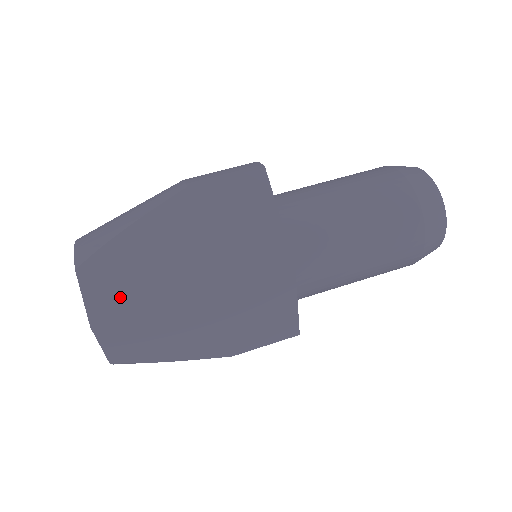
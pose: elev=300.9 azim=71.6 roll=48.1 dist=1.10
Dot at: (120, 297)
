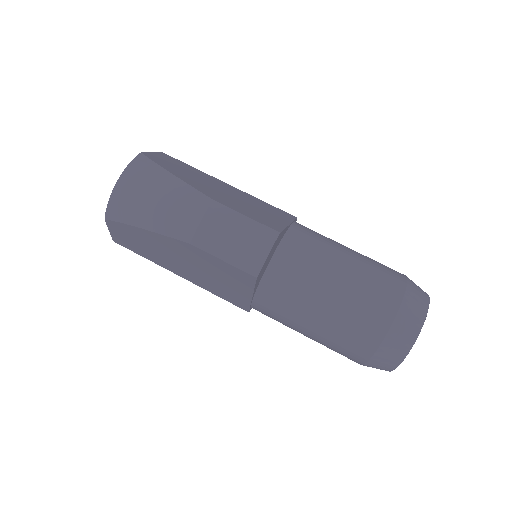
Dot at: (132, 245)
